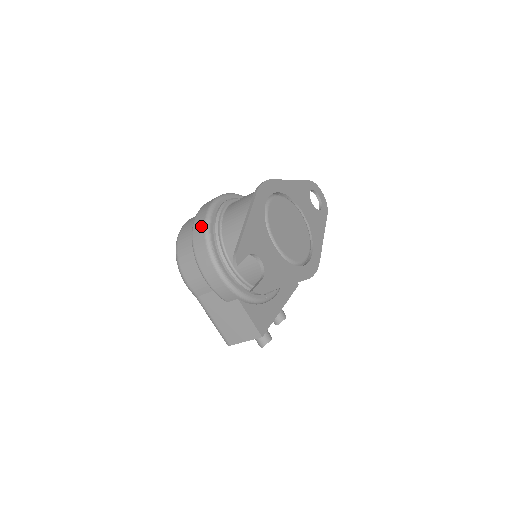
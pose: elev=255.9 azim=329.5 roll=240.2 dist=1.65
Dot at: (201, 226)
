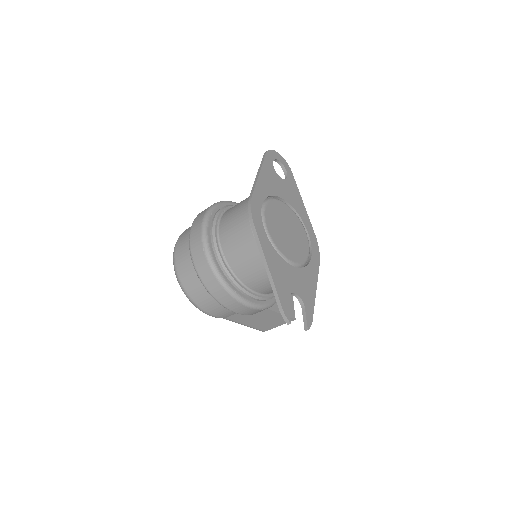
Dot at: (210, 275)
